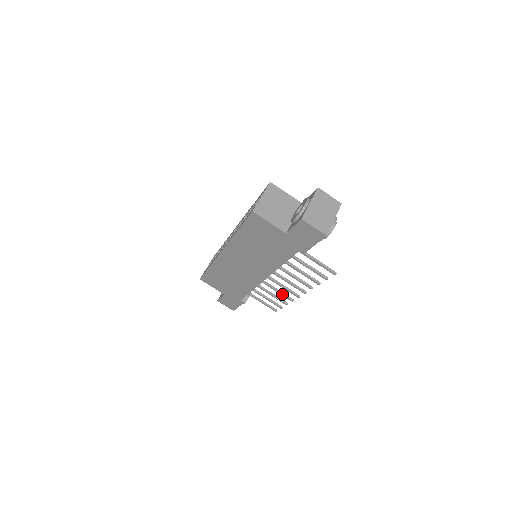
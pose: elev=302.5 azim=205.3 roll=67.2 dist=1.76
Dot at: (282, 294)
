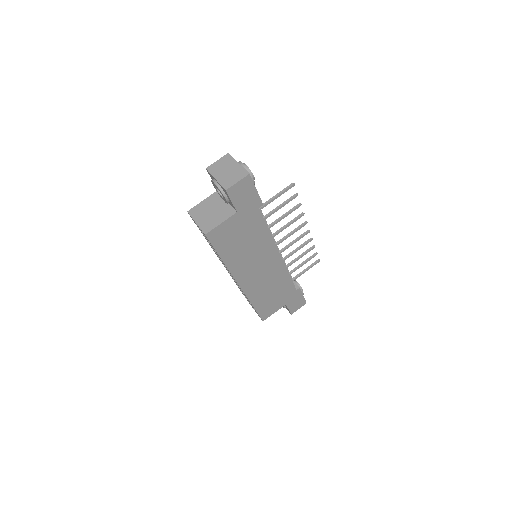
Dot at: (302, 246)
